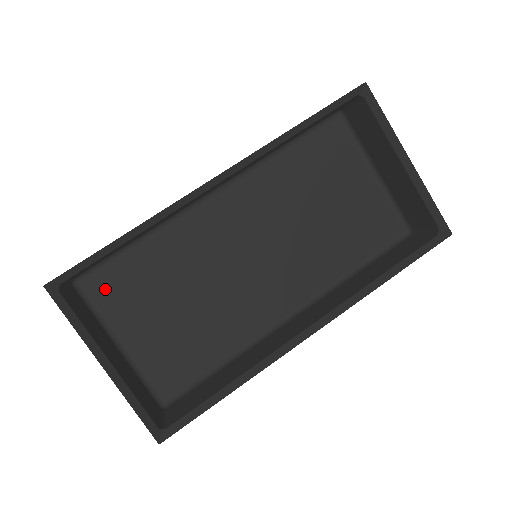
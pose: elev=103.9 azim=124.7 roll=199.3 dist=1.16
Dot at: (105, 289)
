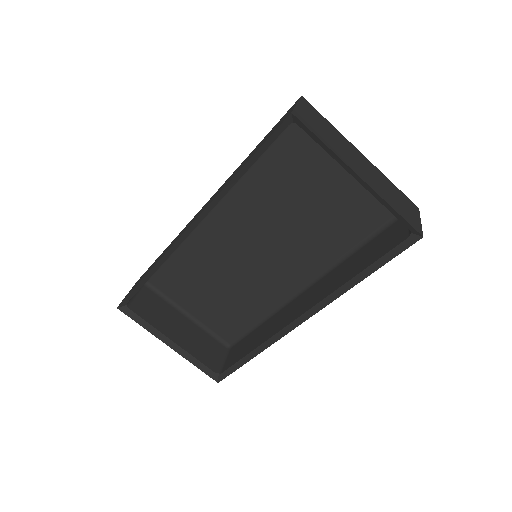
Dot at: (165, 283)
